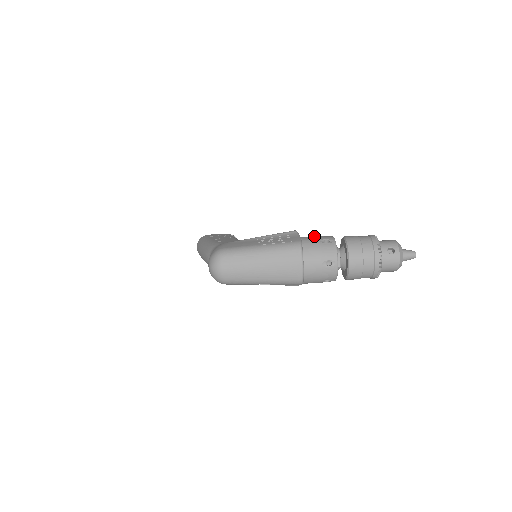
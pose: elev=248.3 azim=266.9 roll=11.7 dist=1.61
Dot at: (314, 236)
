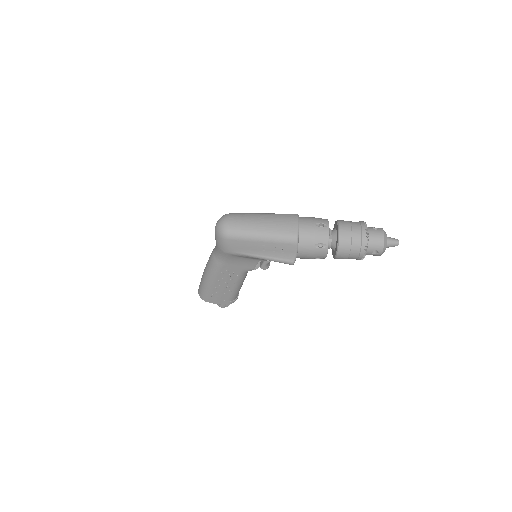
Dot at: occluded
